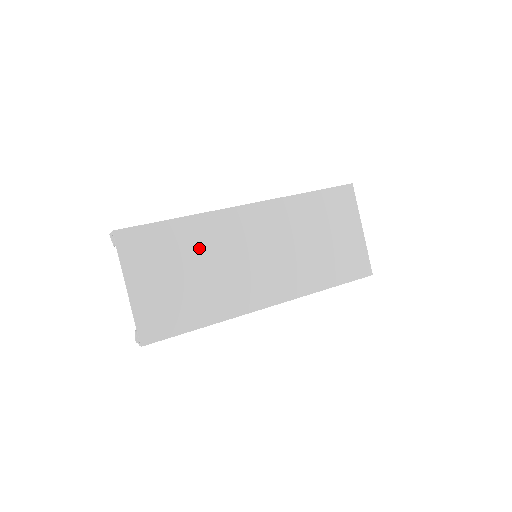
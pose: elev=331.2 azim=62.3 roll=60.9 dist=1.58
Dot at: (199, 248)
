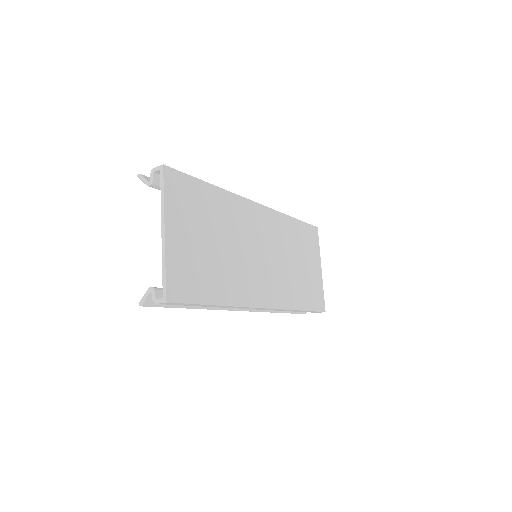
Dot at: (224, 223)
